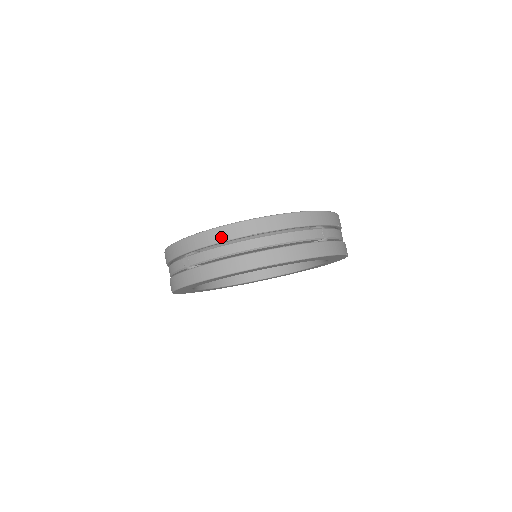
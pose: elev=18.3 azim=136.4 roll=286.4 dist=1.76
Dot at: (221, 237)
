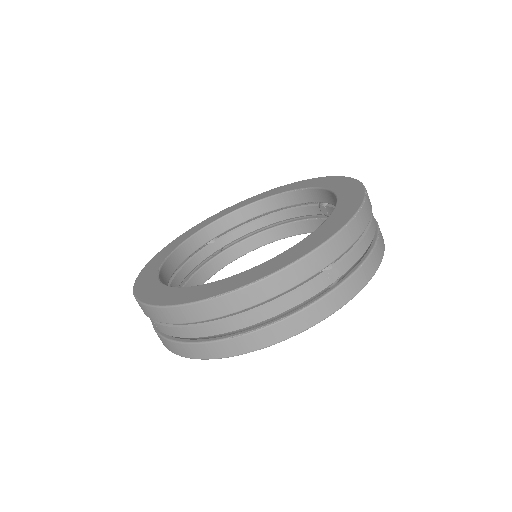
Dot at: (179, 319)
